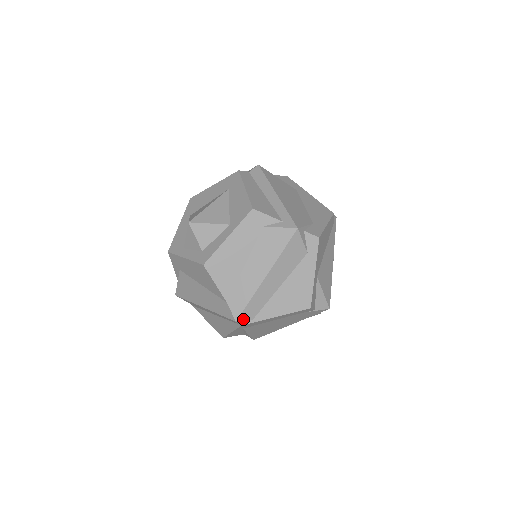
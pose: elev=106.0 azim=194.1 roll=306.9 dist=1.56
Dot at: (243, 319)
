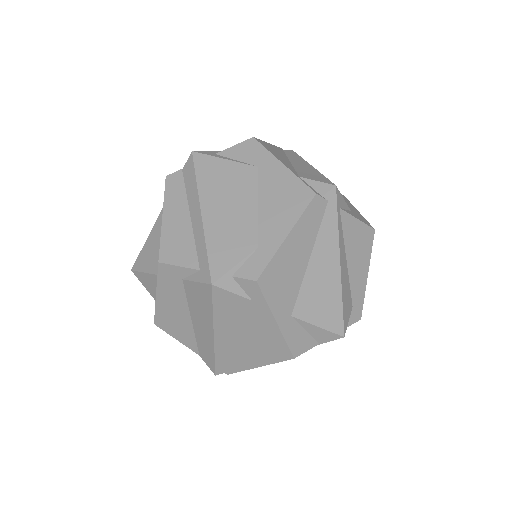
Dot at: (222, 372)
